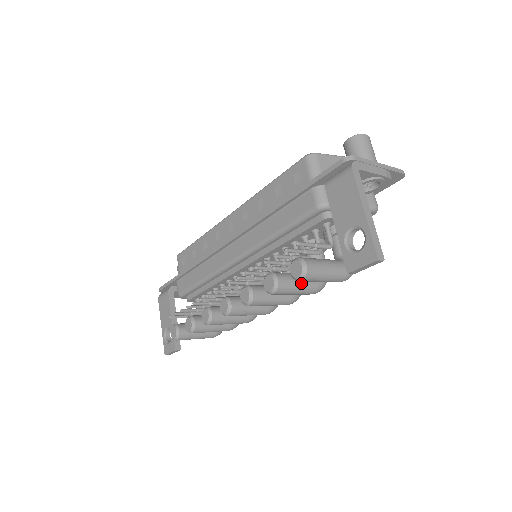
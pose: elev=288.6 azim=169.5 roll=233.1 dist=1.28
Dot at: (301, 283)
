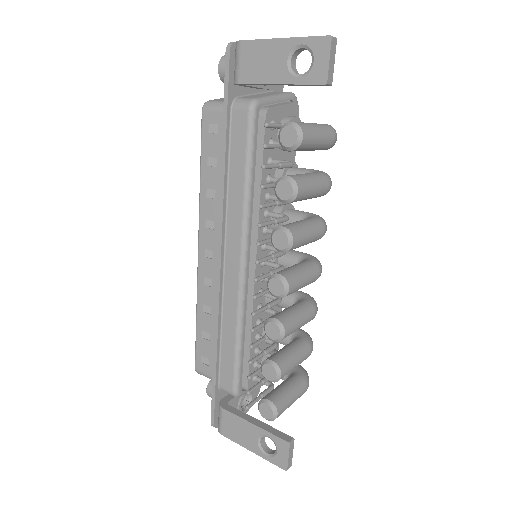
Dot at: (309, 175)
